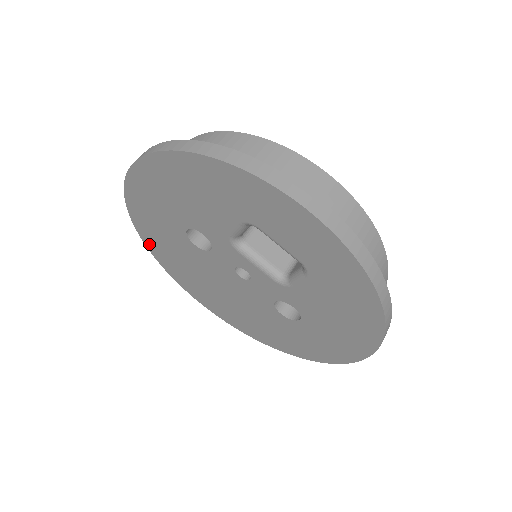
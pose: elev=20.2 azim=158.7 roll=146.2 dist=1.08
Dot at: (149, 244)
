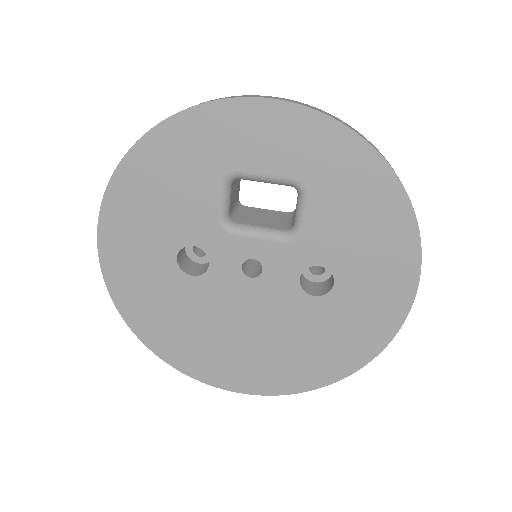
Dot at: (146, 336)
